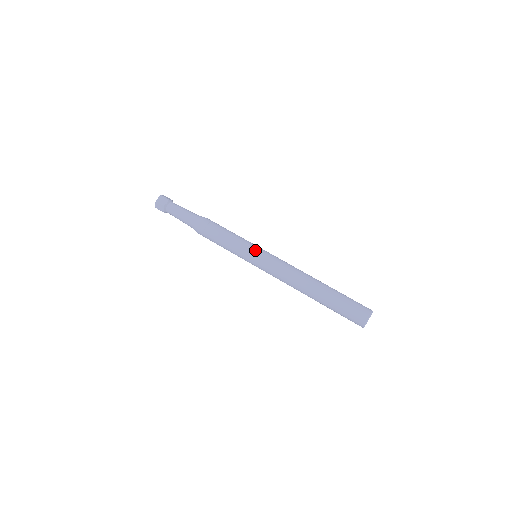
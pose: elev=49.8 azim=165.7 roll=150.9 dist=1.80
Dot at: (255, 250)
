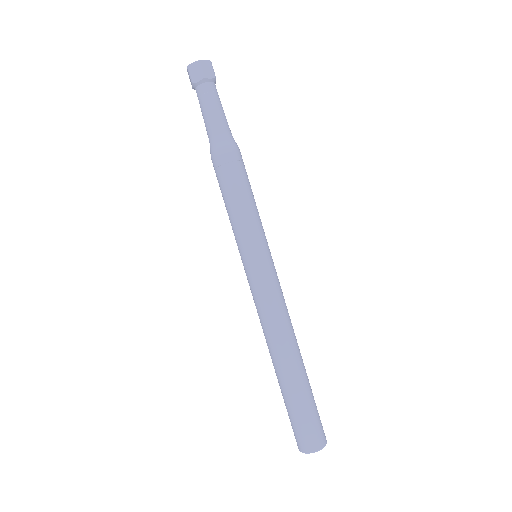
Dot at: (266, 250)
